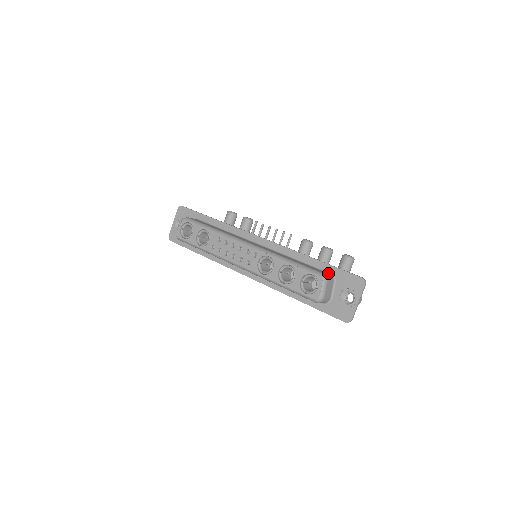
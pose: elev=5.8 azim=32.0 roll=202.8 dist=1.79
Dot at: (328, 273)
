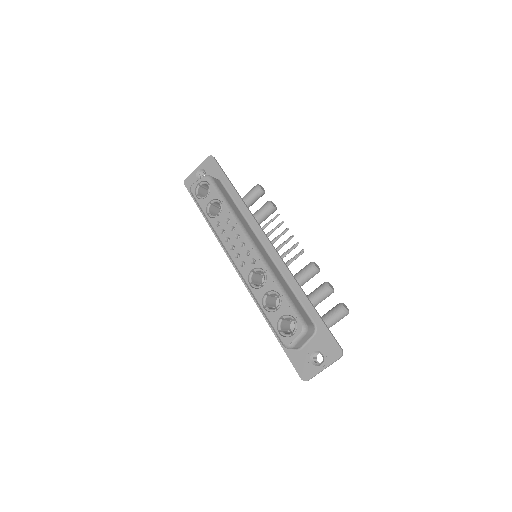
Dot at: (312, 322)
